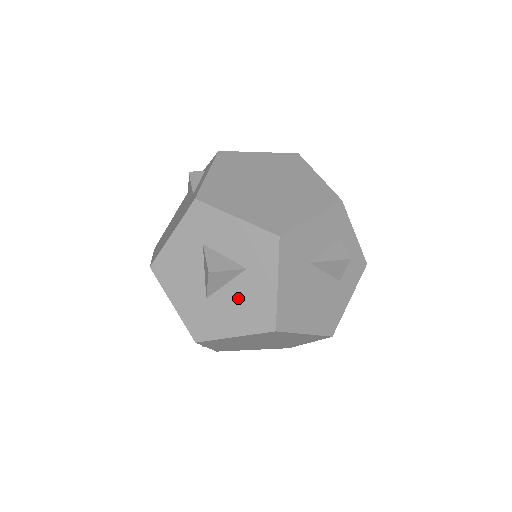
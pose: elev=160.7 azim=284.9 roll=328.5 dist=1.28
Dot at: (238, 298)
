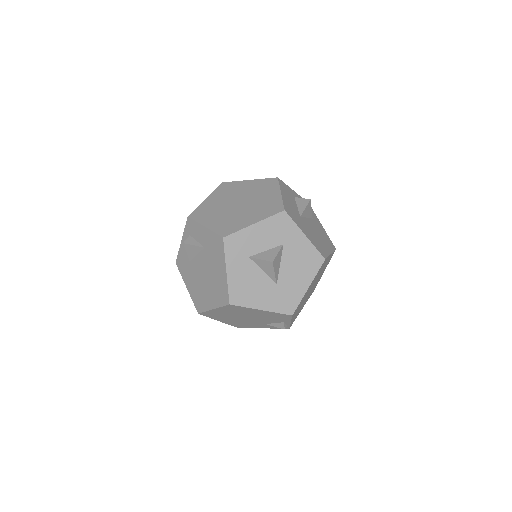
Dot at: (293, 264)
